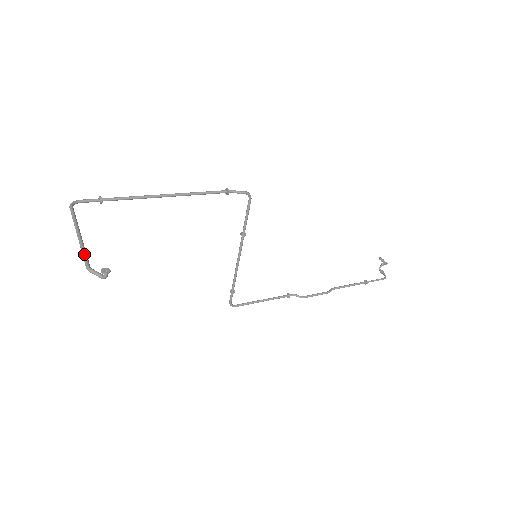
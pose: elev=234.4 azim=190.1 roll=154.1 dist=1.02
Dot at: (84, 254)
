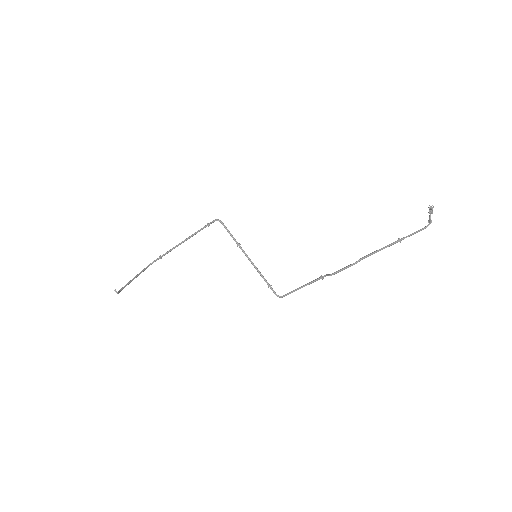
Dot at: (125, 285)
